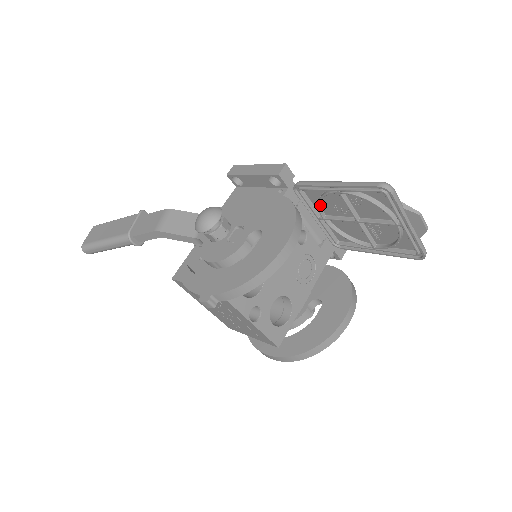
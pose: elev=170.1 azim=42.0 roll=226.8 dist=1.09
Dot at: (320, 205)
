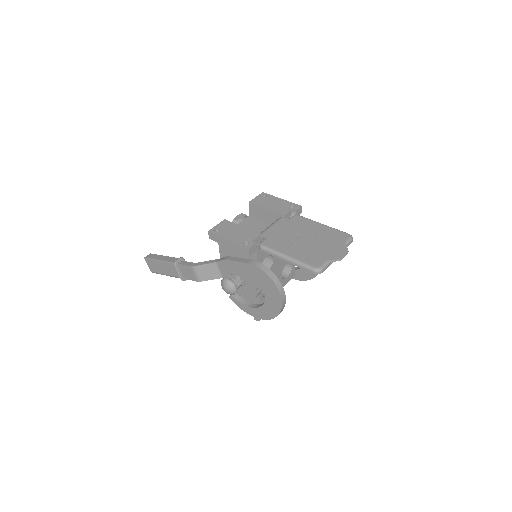
Dot at: occluded
